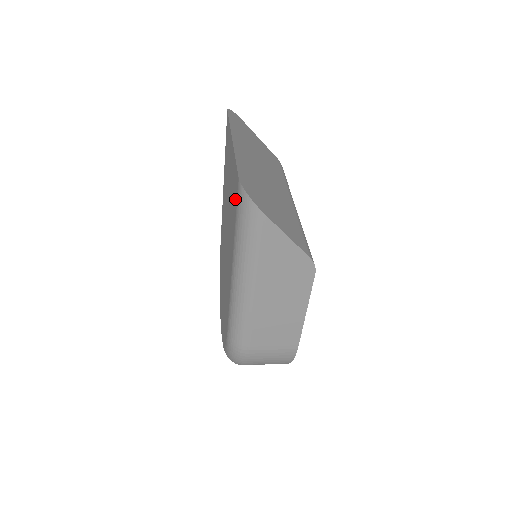
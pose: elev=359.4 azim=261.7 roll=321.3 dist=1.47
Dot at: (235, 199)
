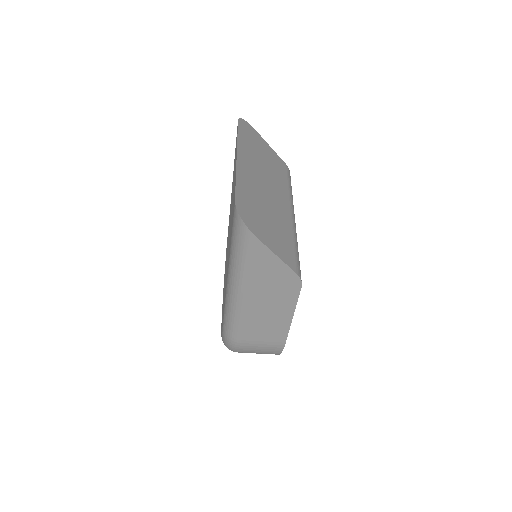
Dot at: occluded
